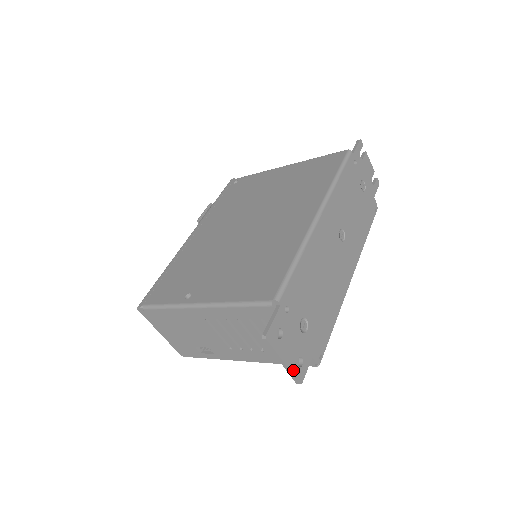
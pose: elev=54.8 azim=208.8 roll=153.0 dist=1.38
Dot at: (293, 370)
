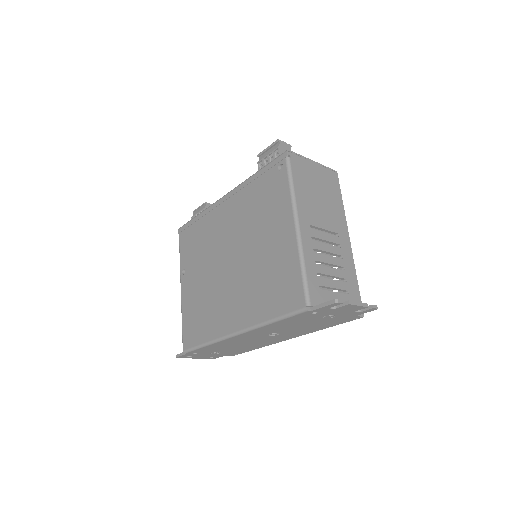
Dot at: (205, 358)
